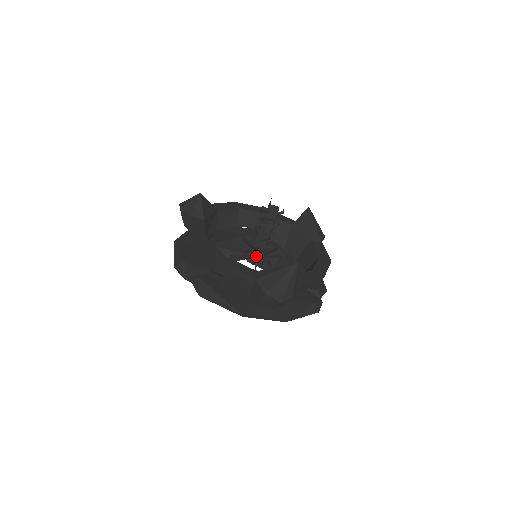
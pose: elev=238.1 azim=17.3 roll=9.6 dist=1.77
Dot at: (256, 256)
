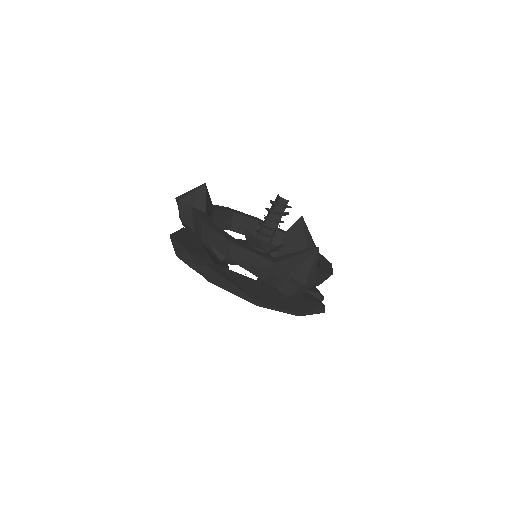
Dot at: occluded
